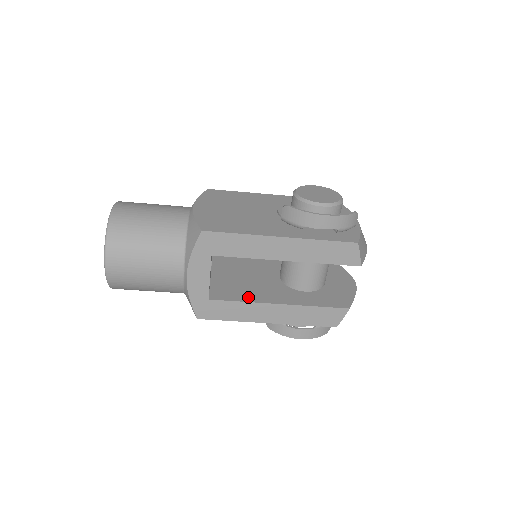
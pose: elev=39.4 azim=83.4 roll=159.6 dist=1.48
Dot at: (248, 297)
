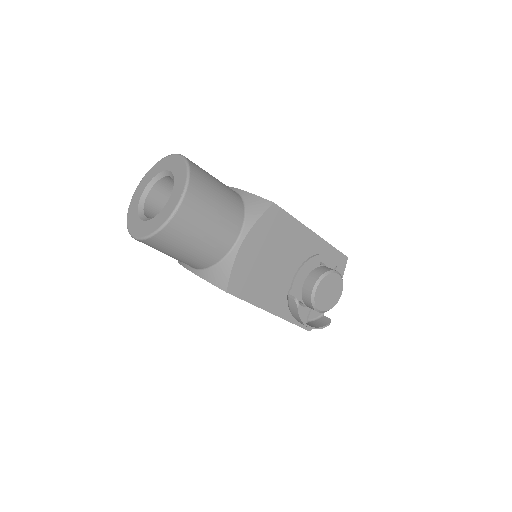
Dot at: occluded
